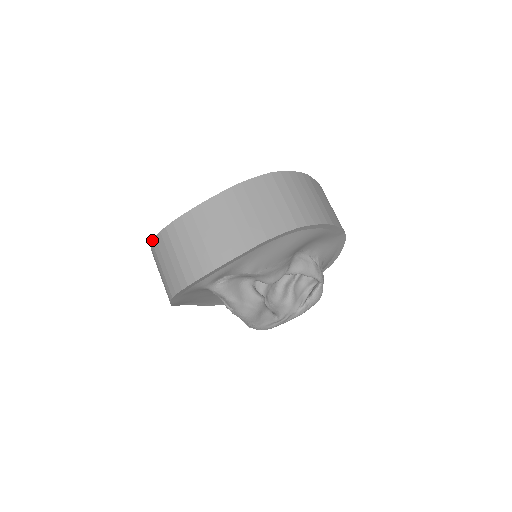
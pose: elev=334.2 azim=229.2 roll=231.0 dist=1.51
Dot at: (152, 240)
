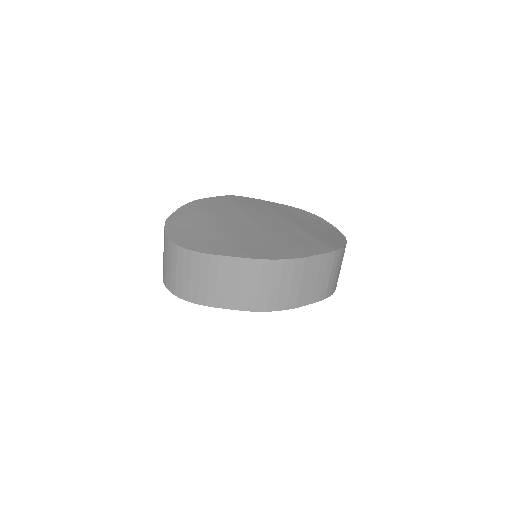
Dot at: (165, 221)
